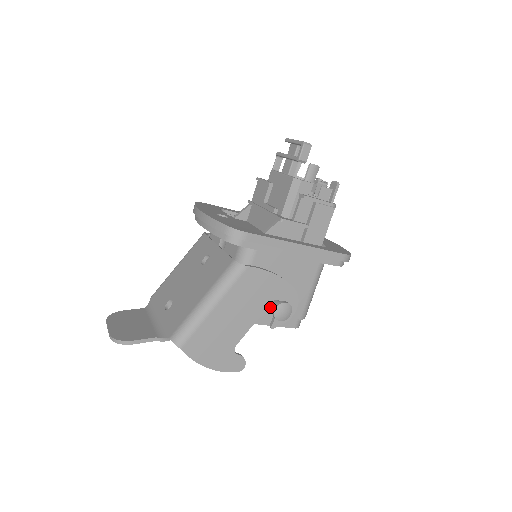
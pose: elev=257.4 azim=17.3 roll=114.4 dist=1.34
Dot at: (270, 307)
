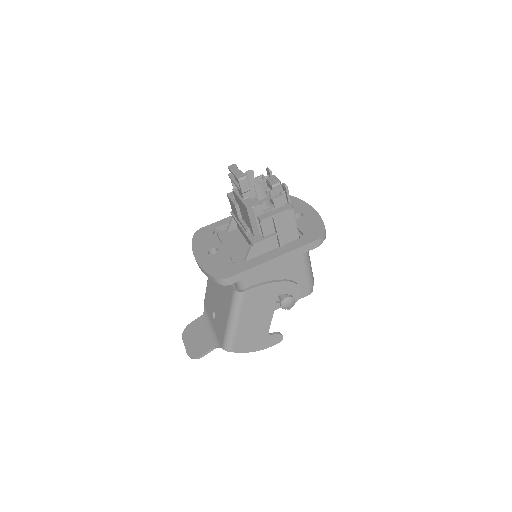
Dot at: (279, 299)
